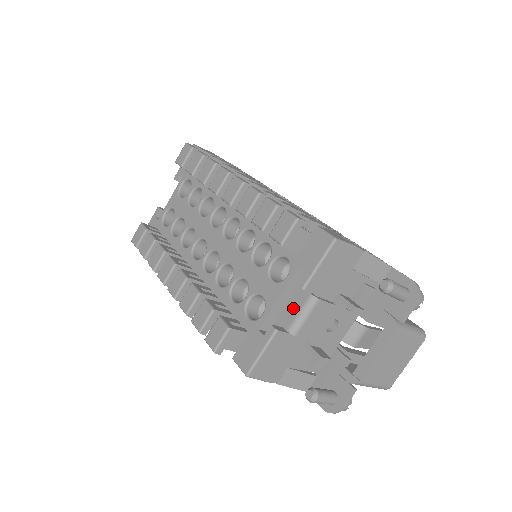
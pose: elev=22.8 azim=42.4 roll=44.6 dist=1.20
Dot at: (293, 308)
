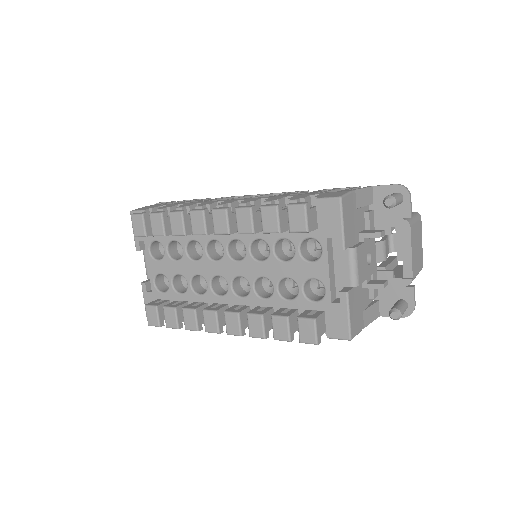
Dot at: (342, 268)
